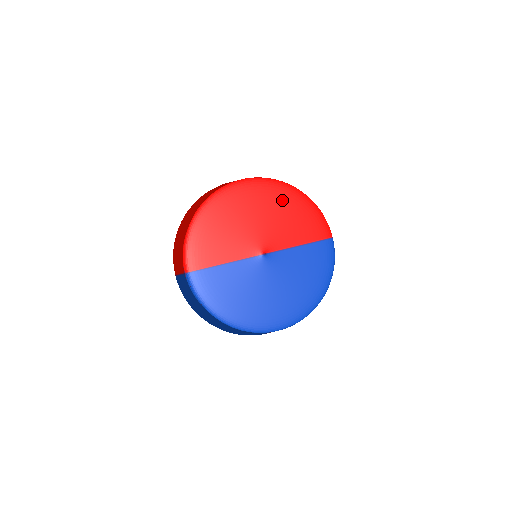
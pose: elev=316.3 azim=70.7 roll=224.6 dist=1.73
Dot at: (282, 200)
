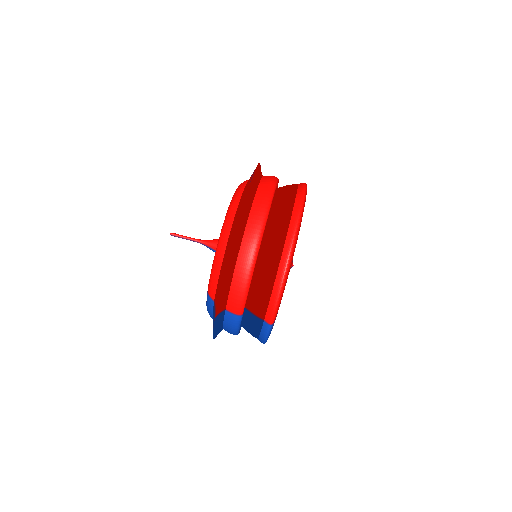
Dot at: occluded
